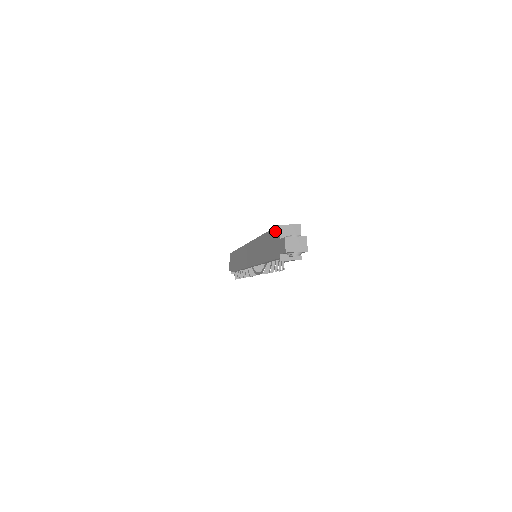
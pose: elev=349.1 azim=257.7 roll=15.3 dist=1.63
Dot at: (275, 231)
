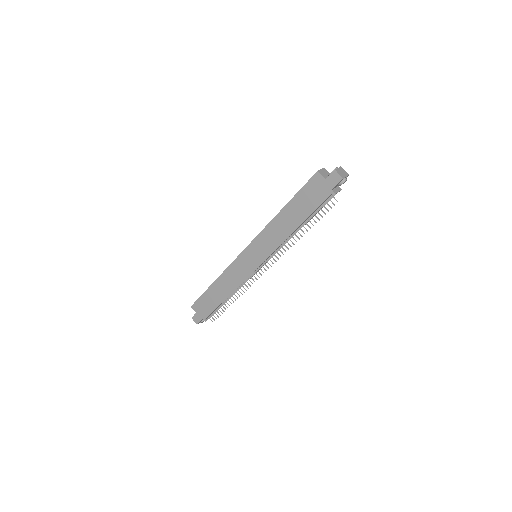
Dot at: (311, 182)
